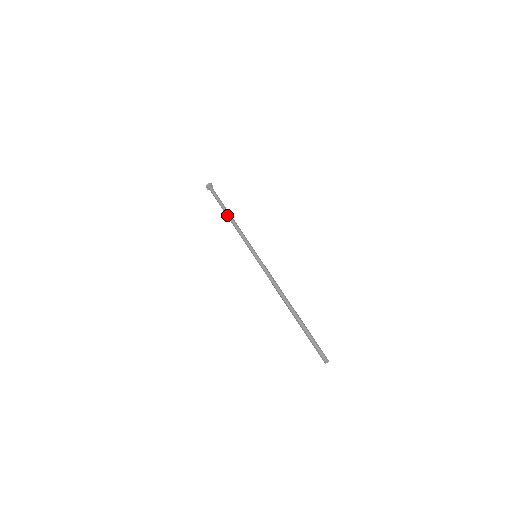
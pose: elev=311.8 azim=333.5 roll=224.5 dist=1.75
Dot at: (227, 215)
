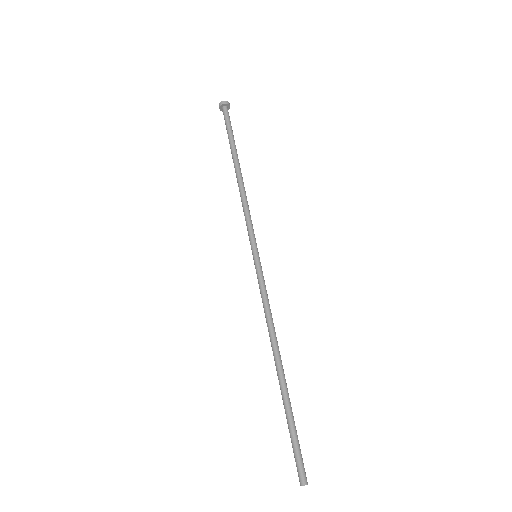
Dot at: occluded
